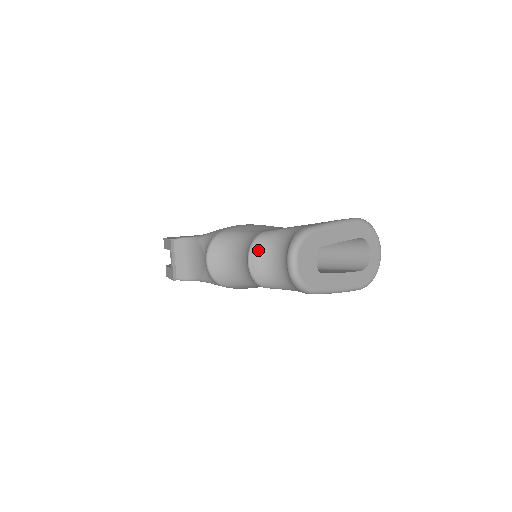
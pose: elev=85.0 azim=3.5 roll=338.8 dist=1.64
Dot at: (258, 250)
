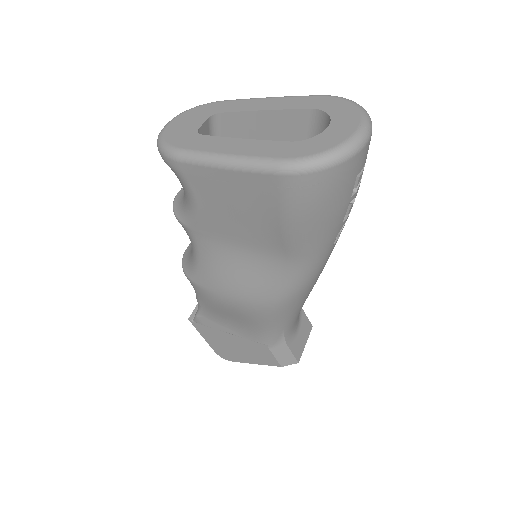
Dot at: occluded
